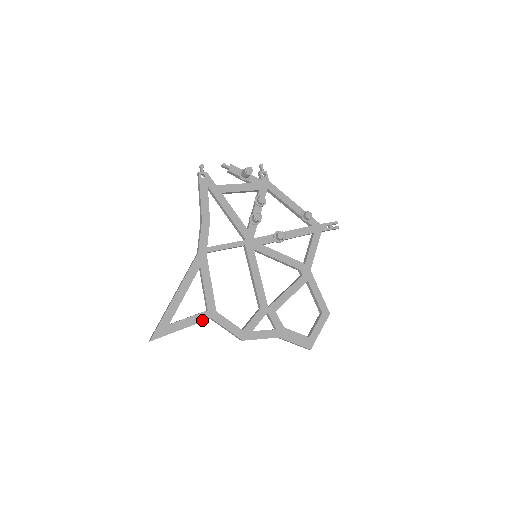
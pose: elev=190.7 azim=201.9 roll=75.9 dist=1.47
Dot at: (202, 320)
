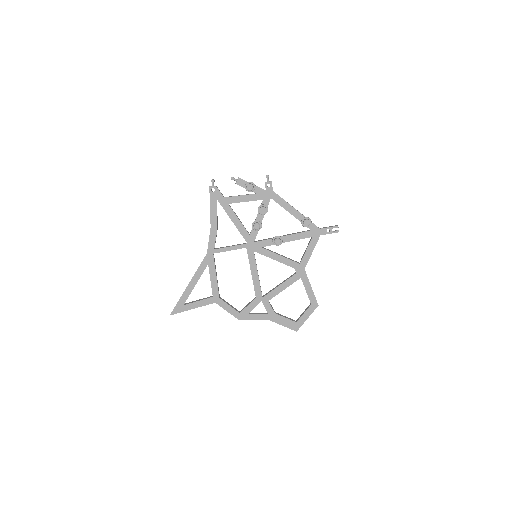
Dot at: (208, 304)
